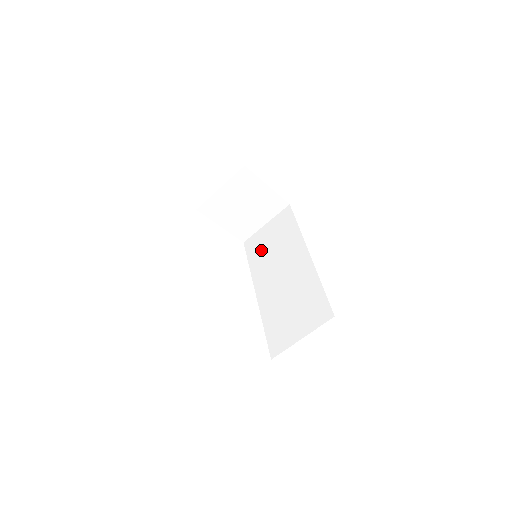
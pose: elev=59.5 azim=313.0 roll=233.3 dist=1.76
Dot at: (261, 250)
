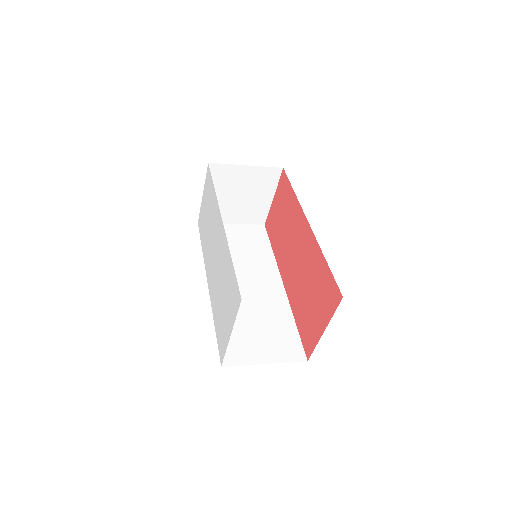
Dot at: occluded
